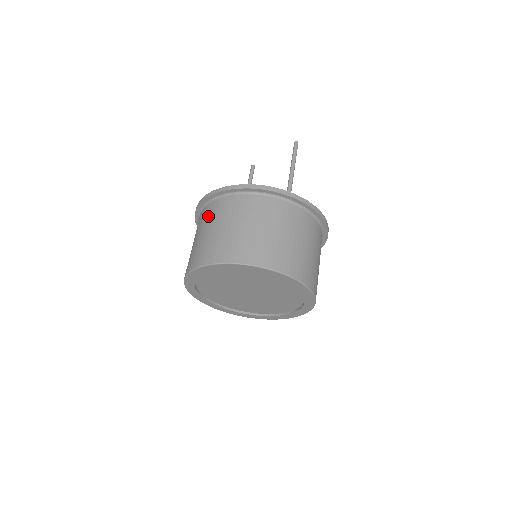
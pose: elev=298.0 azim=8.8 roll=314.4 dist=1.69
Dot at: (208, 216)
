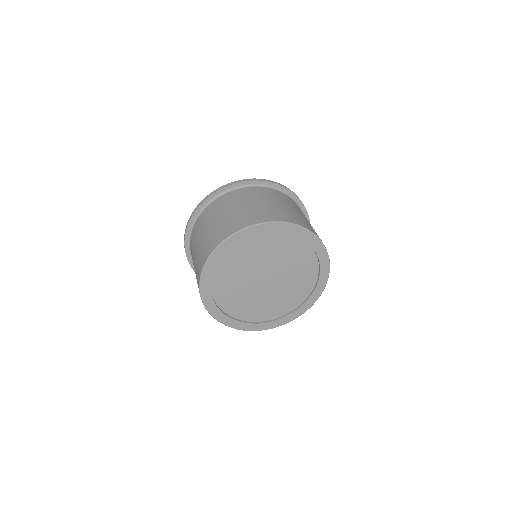
Dot at: (225, 202)
